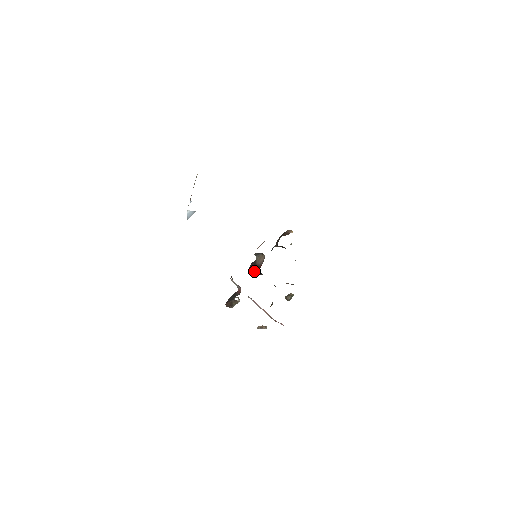
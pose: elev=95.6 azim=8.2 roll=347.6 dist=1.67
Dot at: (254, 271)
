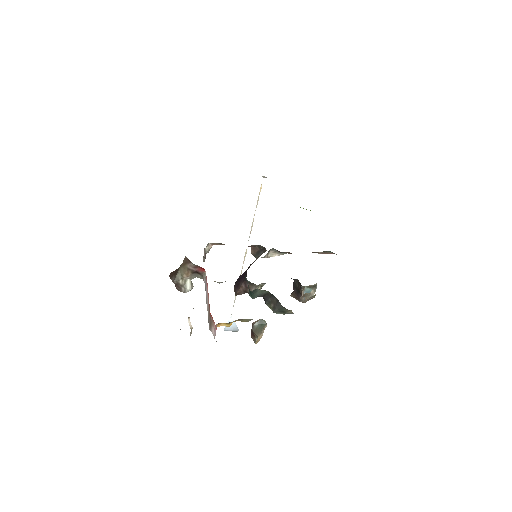
Dot at: (240, 278)
